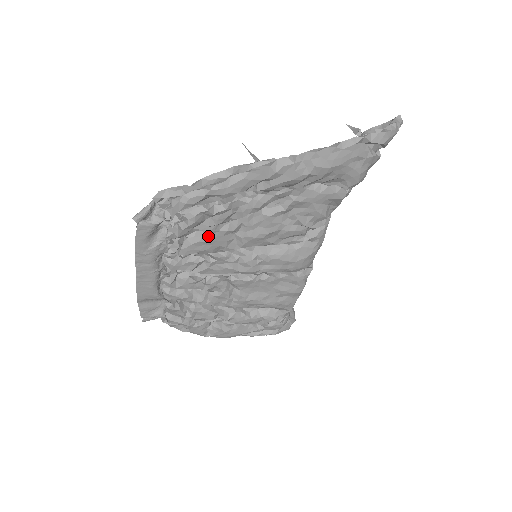
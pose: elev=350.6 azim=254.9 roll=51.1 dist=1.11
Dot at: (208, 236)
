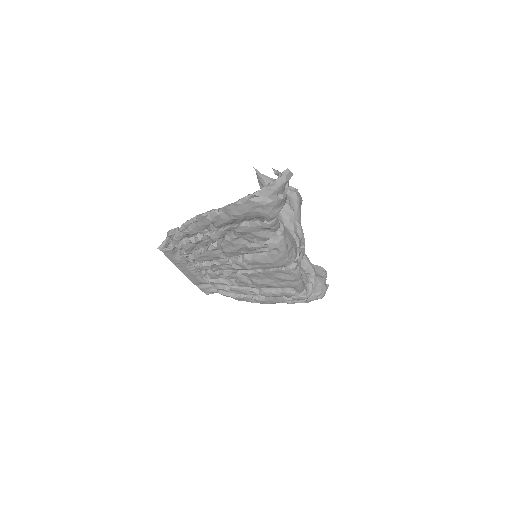
Dot at: (203, 253)
